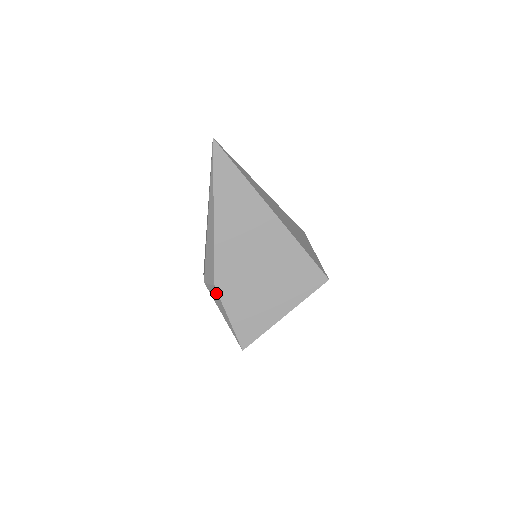
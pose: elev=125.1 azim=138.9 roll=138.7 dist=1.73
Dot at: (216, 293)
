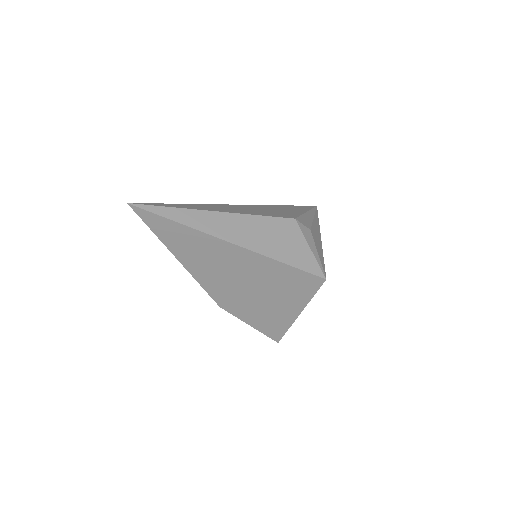
Dot at: (226, 310)
